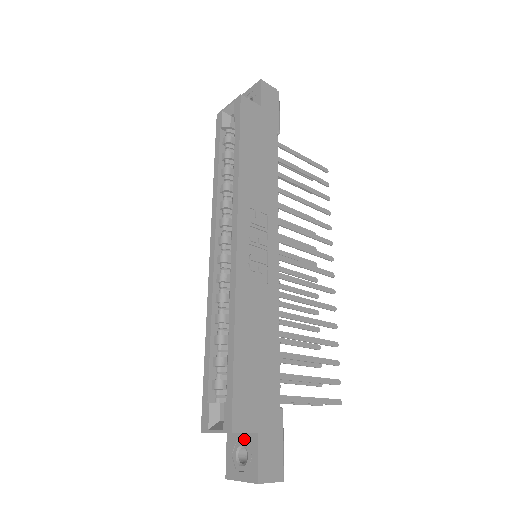
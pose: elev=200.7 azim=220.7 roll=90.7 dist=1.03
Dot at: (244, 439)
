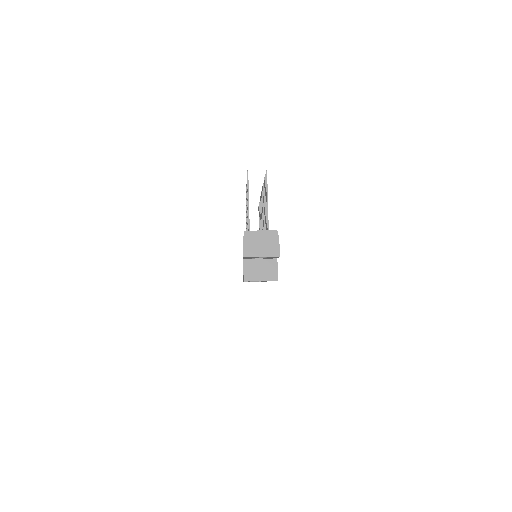
Dot at: occluded
